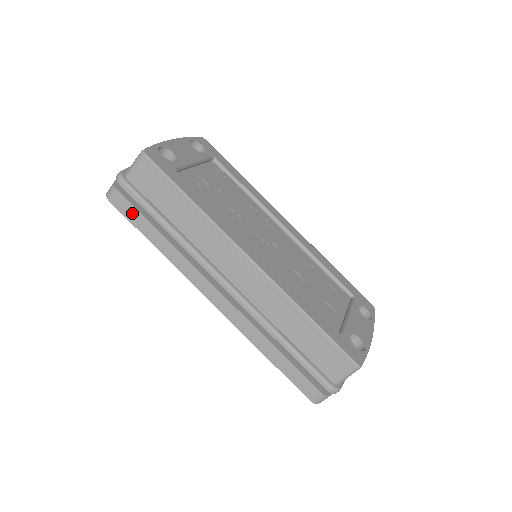
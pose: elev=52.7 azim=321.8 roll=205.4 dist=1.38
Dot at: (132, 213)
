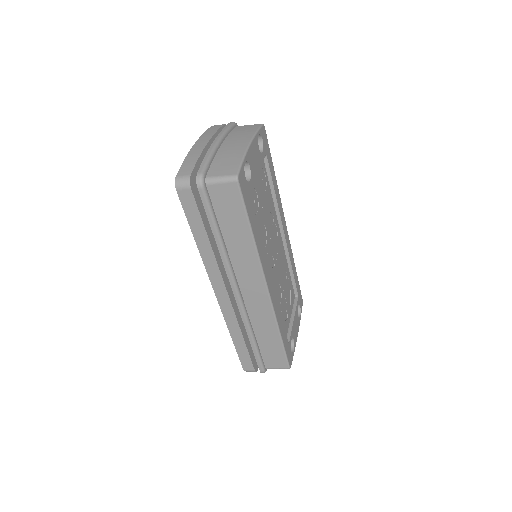
Dot at: (193, 211)
